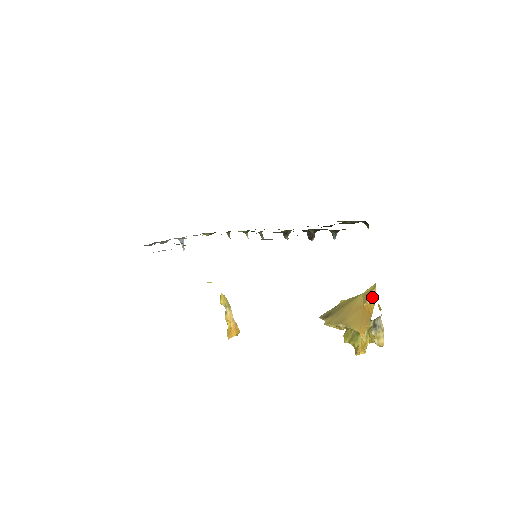
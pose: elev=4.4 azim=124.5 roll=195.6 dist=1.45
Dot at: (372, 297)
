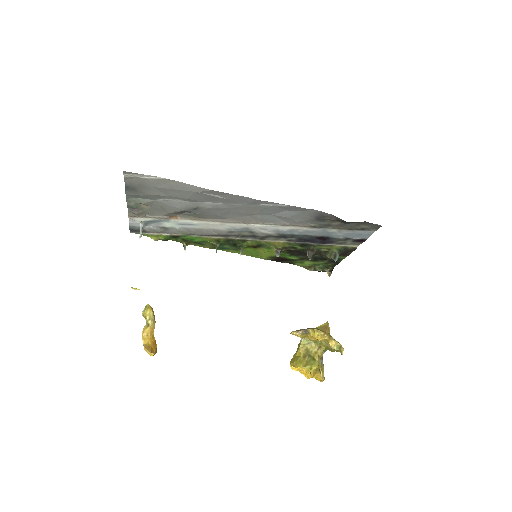
Dot at: (329, 329)
